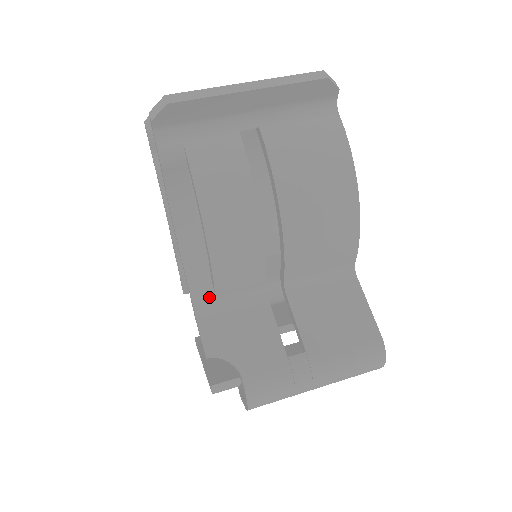
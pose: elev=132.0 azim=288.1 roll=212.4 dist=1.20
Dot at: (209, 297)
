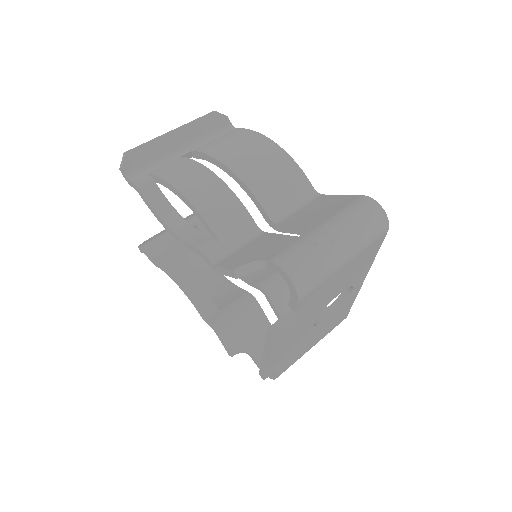
Dot at: (216, 247)
